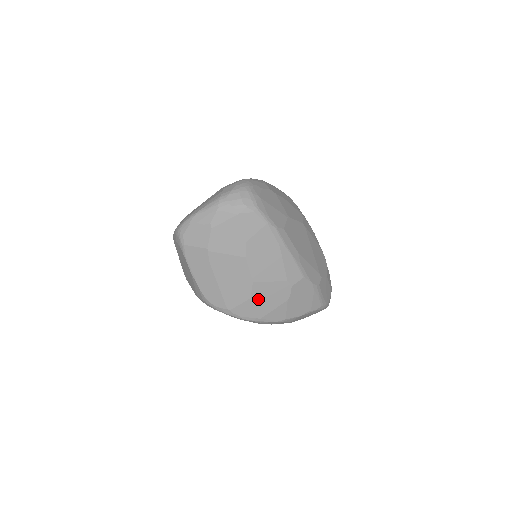
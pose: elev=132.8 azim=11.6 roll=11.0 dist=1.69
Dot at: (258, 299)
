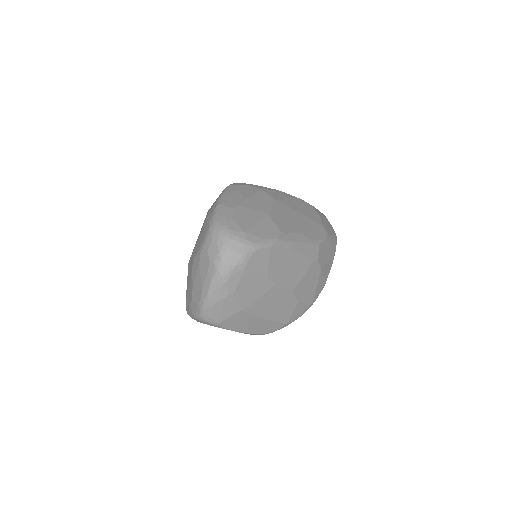
Dot at: (303, 296)
